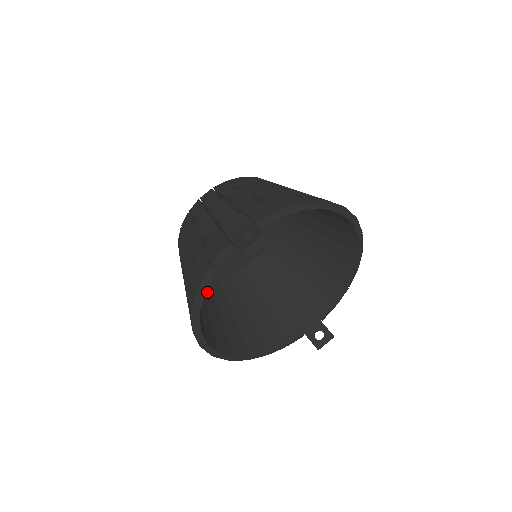
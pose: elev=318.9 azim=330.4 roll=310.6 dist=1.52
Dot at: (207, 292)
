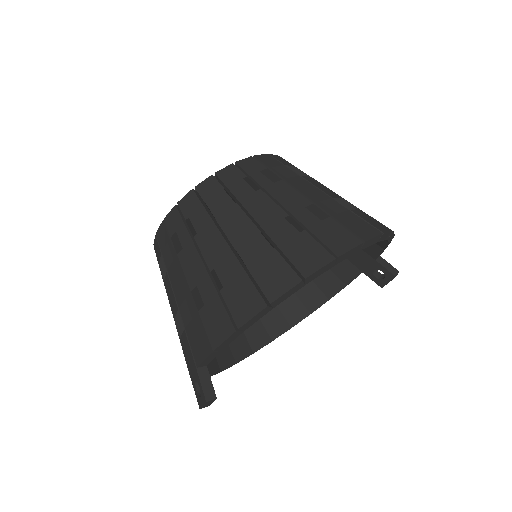
Dot at: occluded
